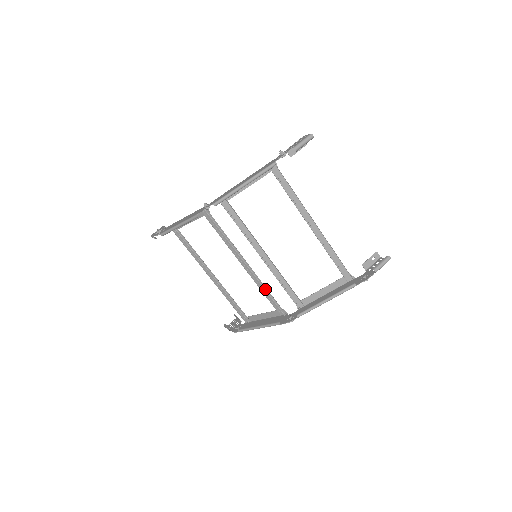
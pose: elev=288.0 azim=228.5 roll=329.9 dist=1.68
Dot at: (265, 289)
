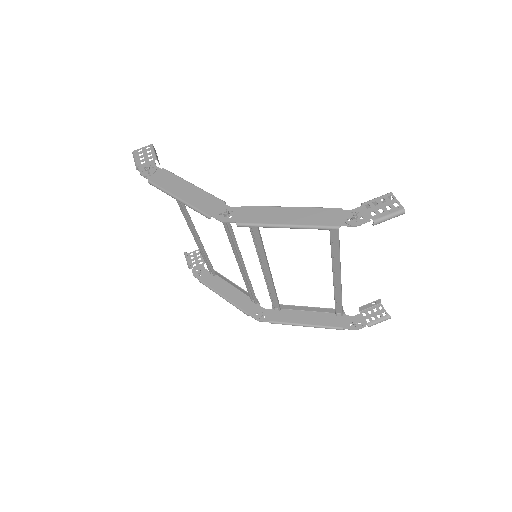
Dot at: (249, 283)
